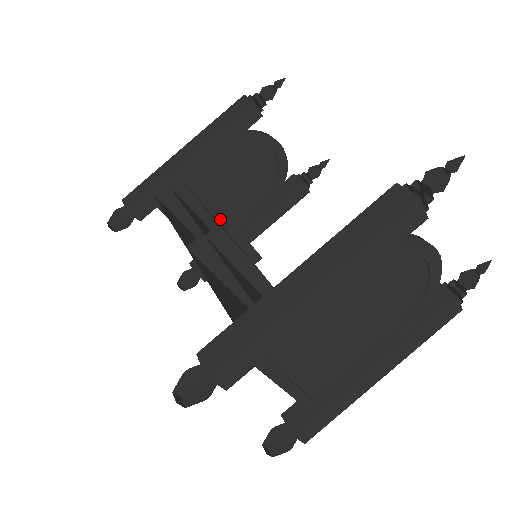
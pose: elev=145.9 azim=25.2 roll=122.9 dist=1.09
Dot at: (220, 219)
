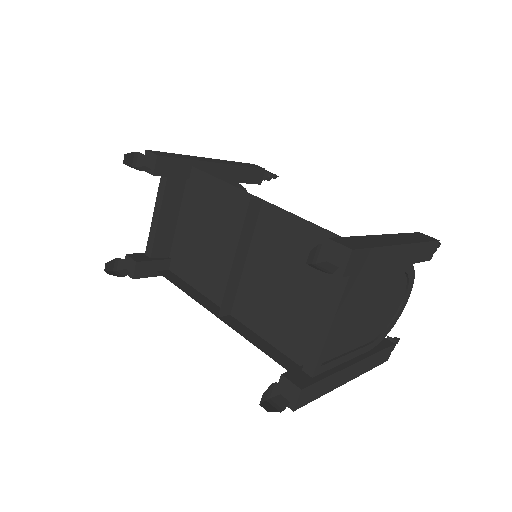
Dot at: occluded
